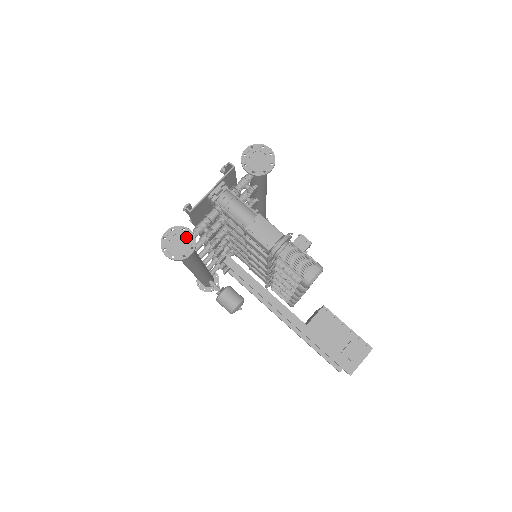
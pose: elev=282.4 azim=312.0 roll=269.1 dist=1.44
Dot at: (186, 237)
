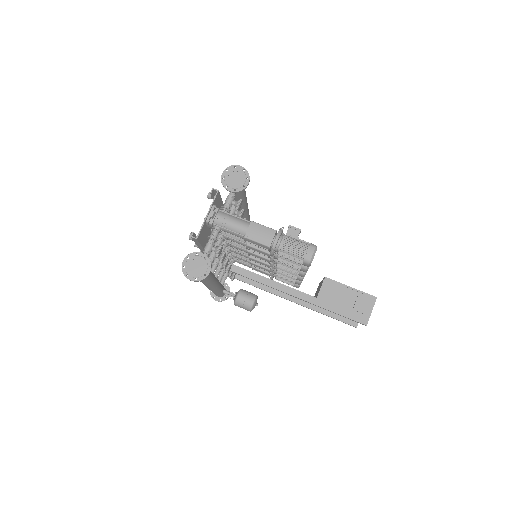
Dot at: (201, 260)
